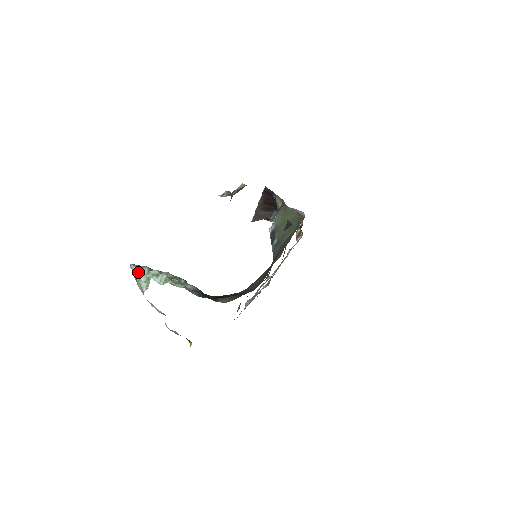
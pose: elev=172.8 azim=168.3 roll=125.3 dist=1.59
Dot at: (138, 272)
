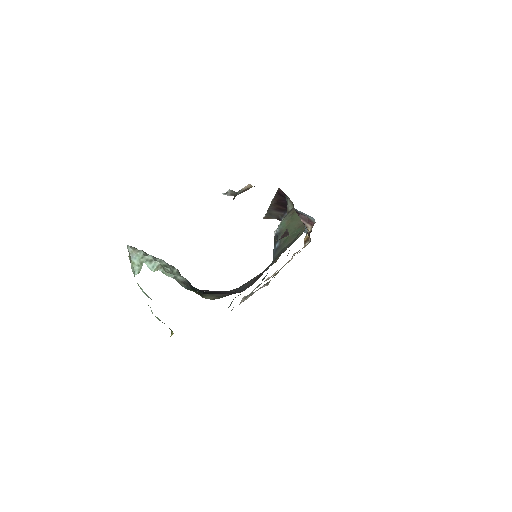
Dot at: (133, 255)
